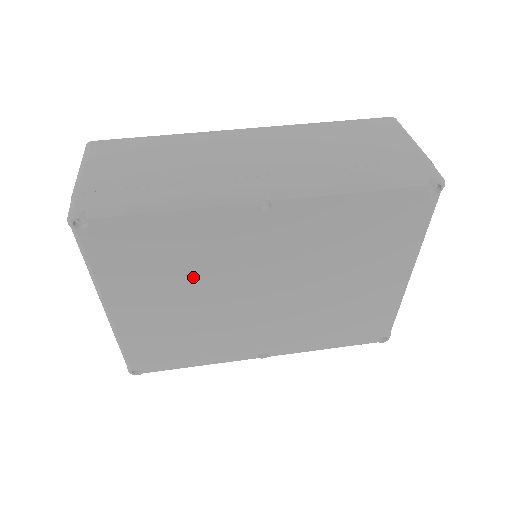
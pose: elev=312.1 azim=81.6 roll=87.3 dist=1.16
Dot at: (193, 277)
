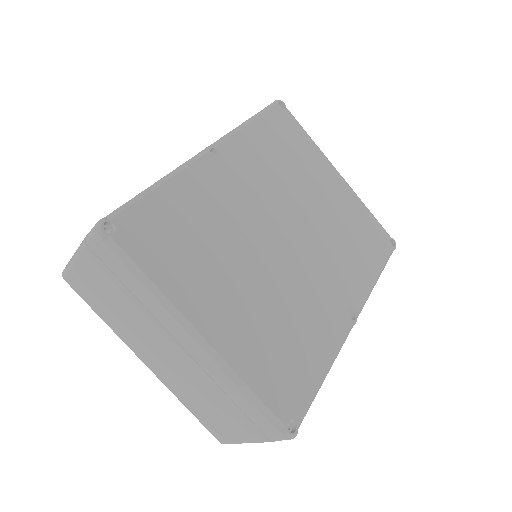
Dot at: (228, 245)
